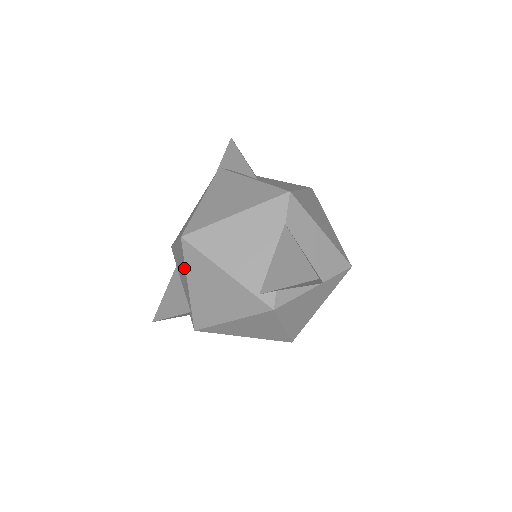
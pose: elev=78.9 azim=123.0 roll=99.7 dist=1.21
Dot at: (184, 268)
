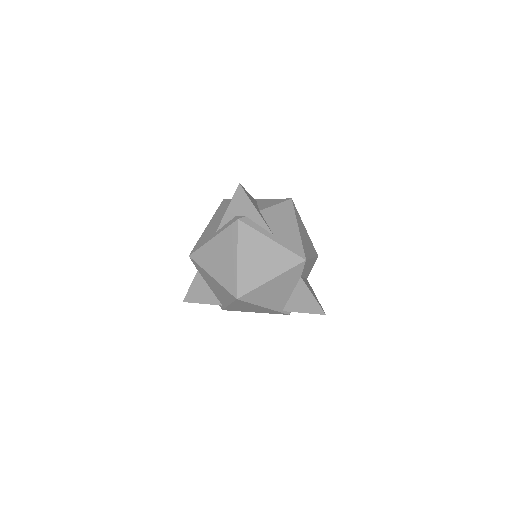
Dot at: (228, 300)
